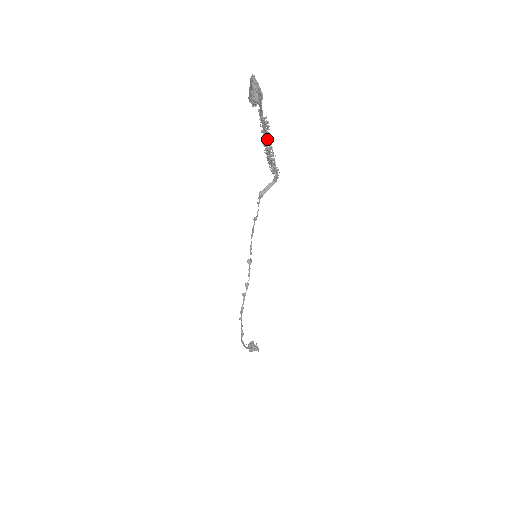
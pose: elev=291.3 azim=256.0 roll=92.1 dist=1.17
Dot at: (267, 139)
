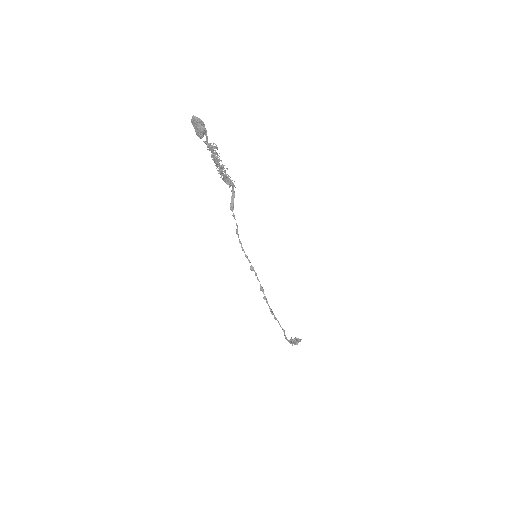
Dot at: (218, 159)
